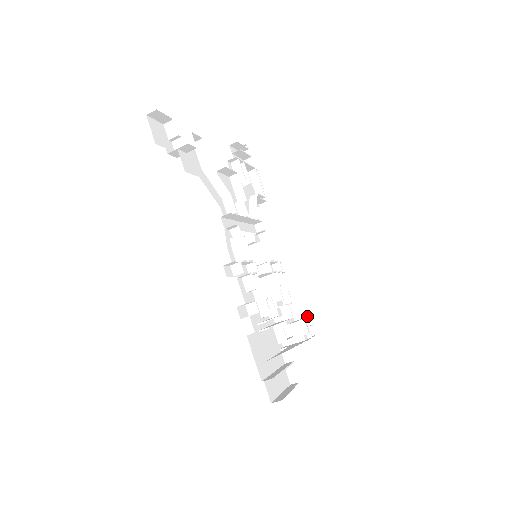
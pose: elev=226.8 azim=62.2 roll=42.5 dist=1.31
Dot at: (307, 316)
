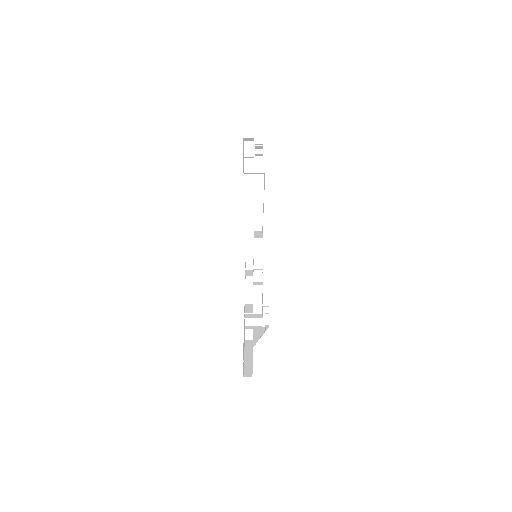
Dot at: (267, 305)
